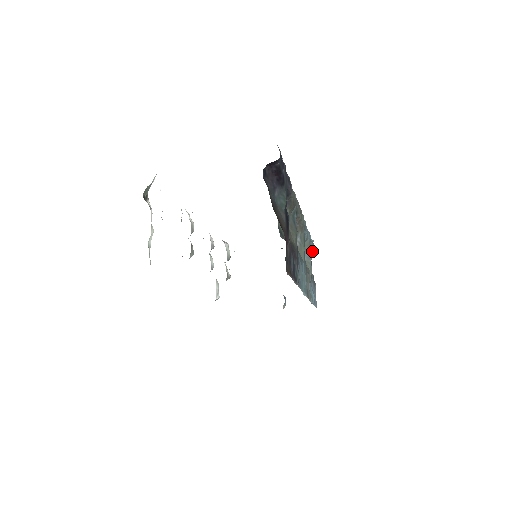
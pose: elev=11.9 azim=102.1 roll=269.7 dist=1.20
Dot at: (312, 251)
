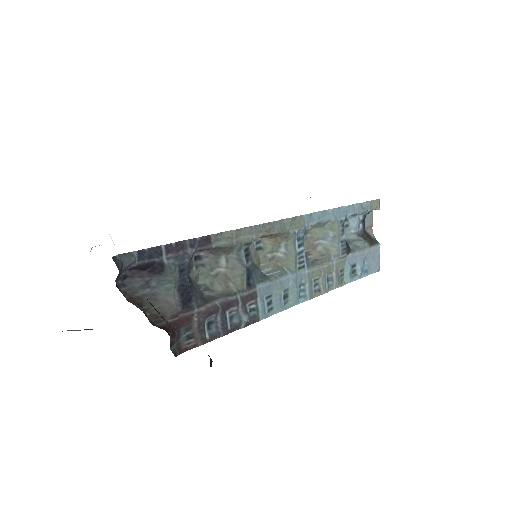
Dot at: (366, 211)
